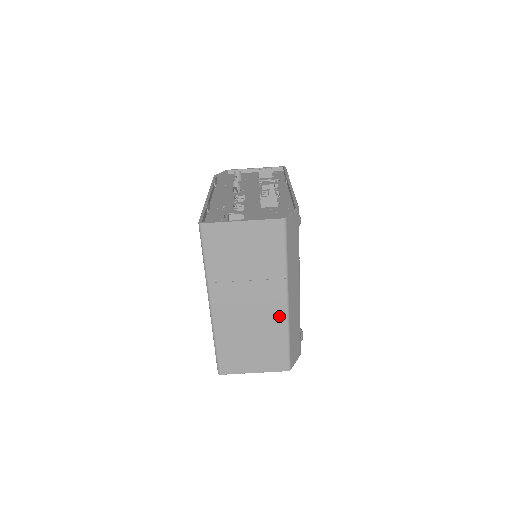
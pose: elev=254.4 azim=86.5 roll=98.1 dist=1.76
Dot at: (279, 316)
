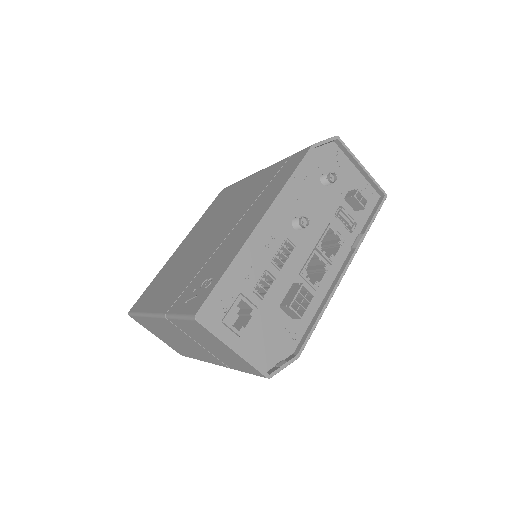
Dot at: (203, 358)
